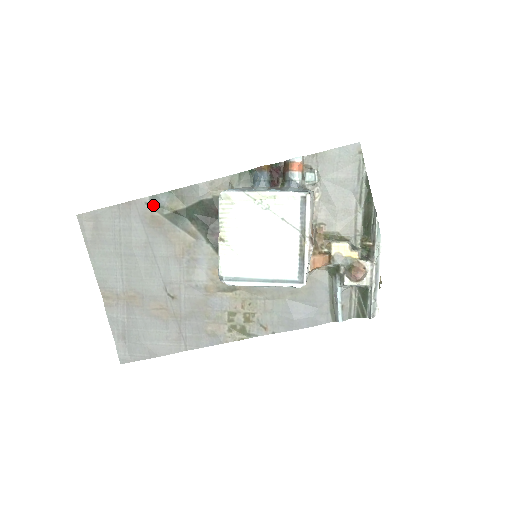
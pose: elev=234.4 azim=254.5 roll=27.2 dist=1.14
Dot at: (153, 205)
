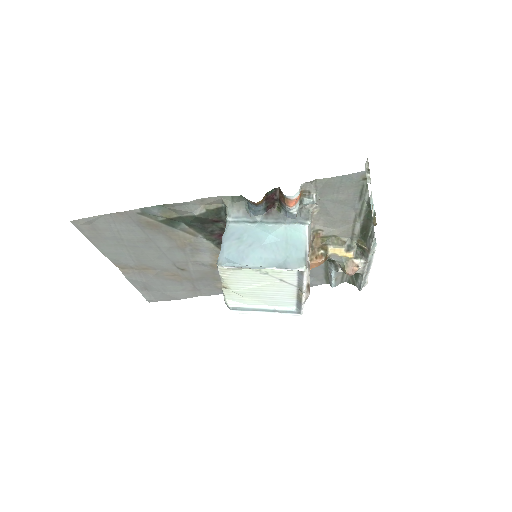
Dot at: (145, 214)
